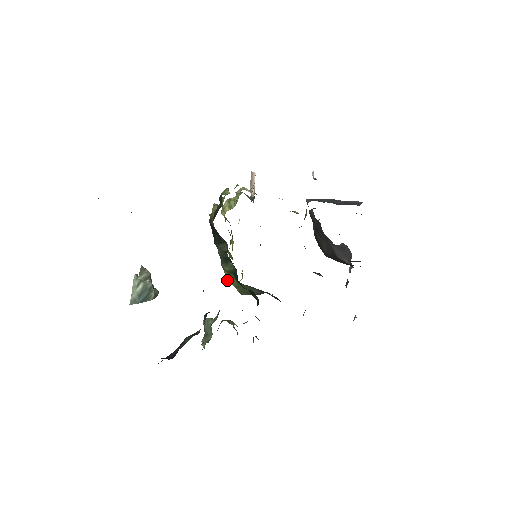
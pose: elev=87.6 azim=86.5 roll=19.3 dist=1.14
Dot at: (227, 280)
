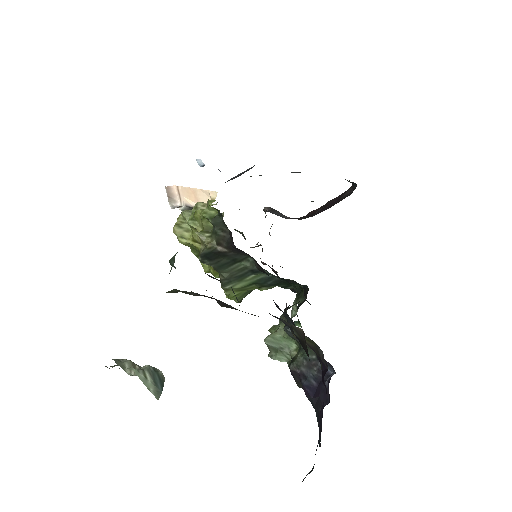
Dot at: occluded
